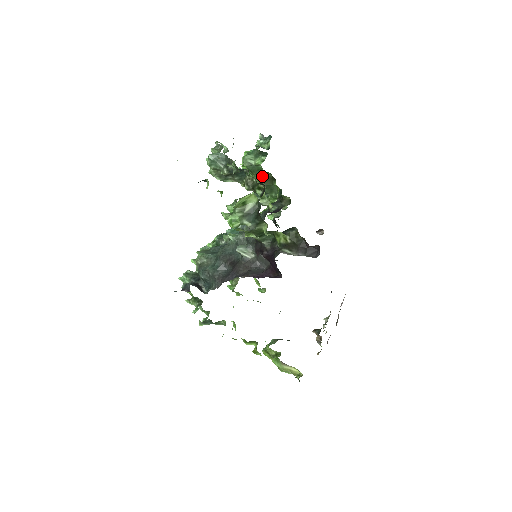
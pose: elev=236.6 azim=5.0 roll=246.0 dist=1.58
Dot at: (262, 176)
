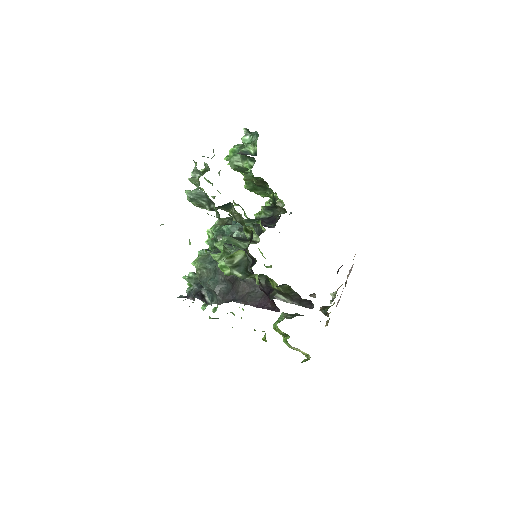
Dot at: occluded
